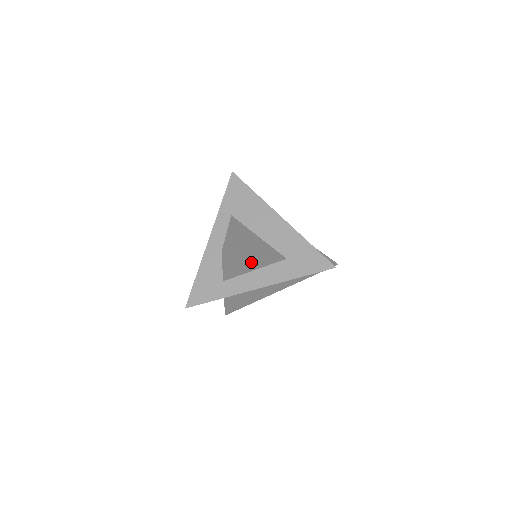
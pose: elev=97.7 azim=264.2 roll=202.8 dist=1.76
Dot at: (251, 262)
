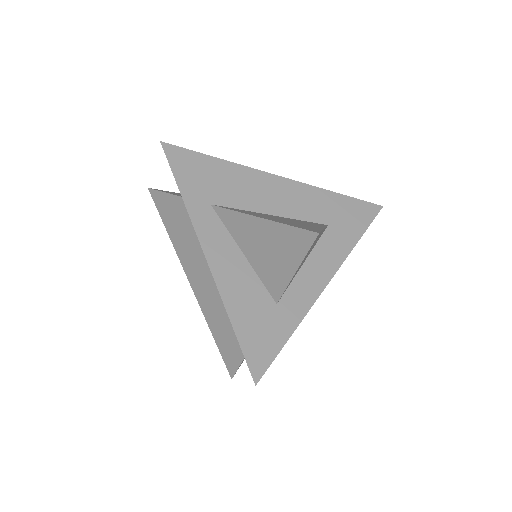
Dot at: occluded
